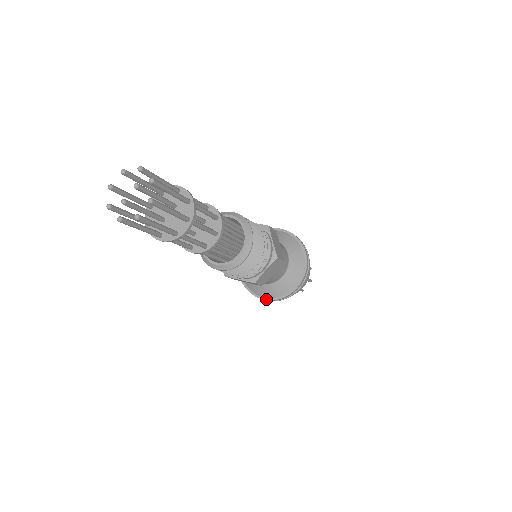
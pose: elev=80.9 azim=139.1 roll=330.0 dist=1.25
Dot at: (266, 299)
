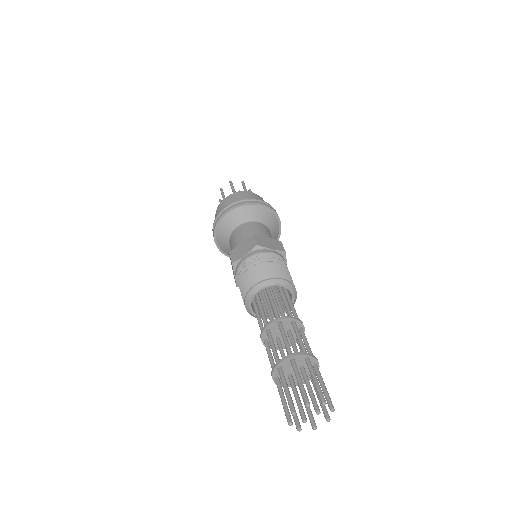
Dot at: occluded
